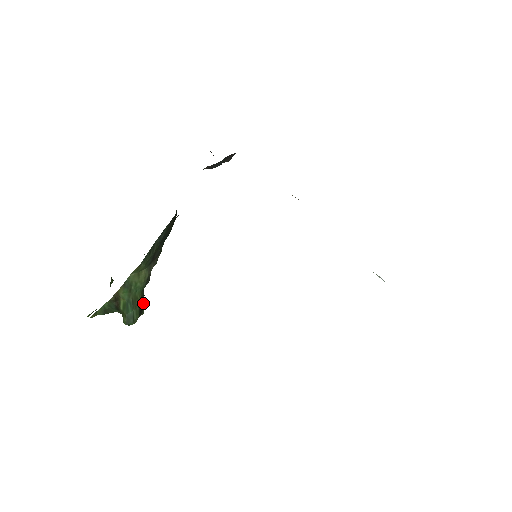
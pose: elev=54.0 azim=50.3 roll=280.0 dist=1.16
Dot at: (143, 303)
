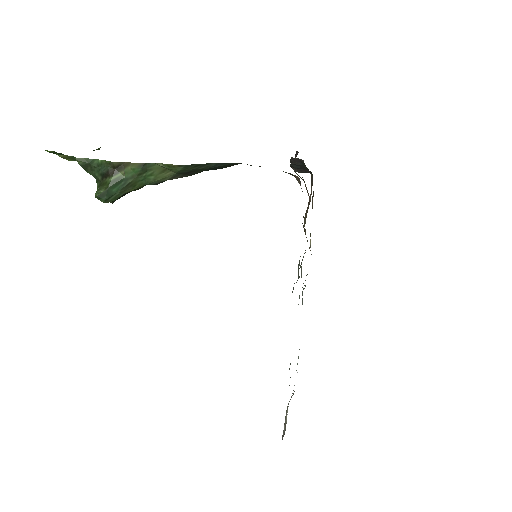
Dot at: (124, 195)
